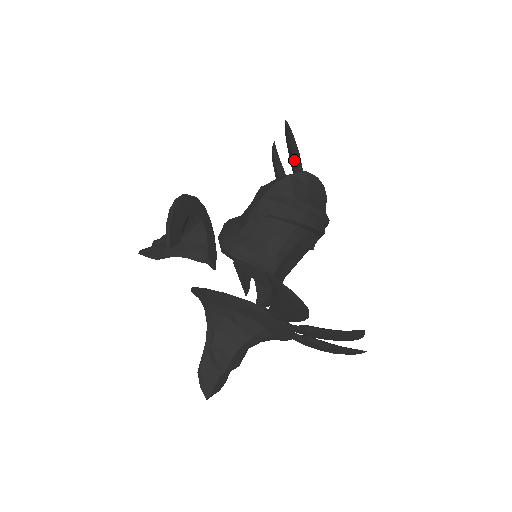
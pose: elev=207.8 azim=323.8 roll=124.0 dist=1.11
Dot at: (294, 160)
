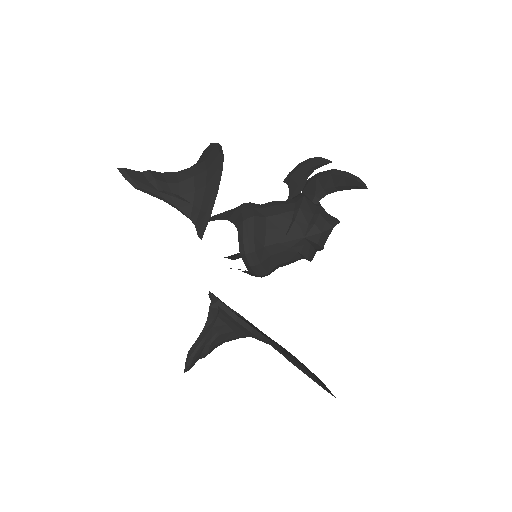
Dot at: (332, 189)
